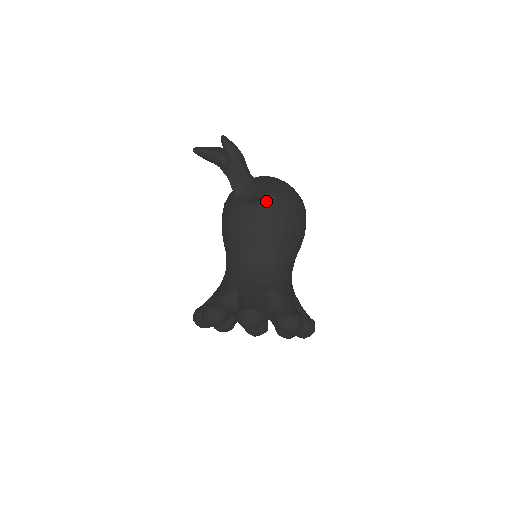
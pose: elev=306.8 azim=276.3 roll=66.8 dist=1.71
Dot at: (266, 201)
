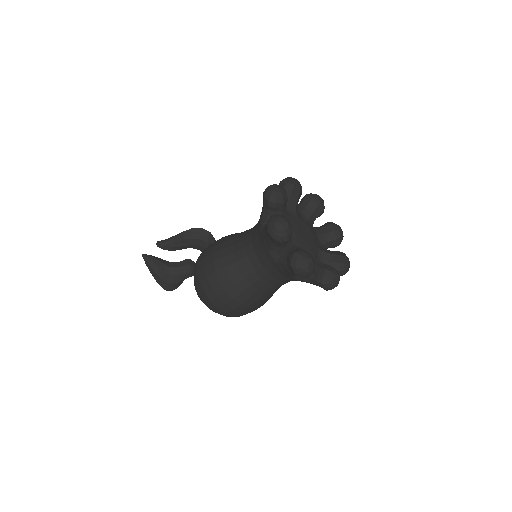
Dot at: occluded
